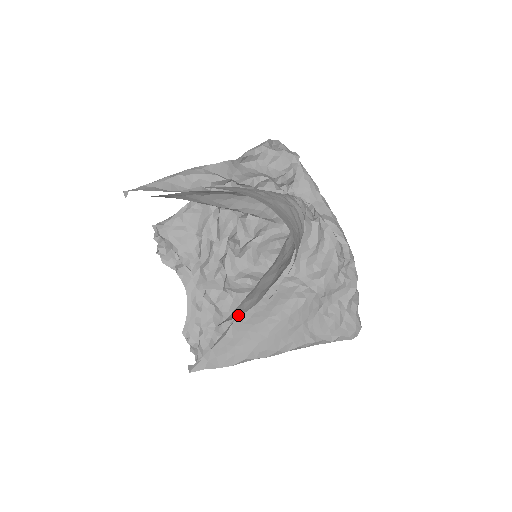
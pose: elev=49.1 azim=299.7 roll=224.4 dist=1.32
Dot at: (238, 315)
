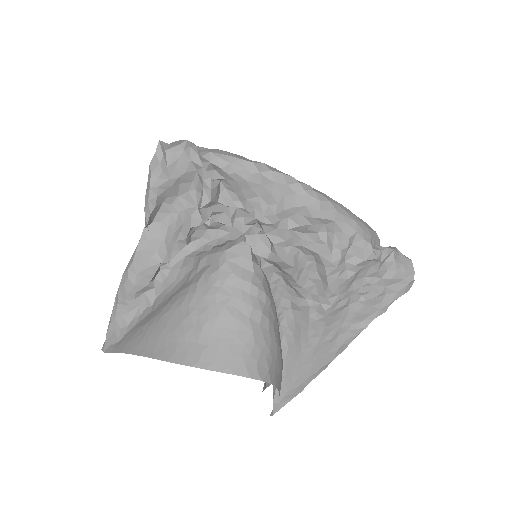
Dot at: occluded
